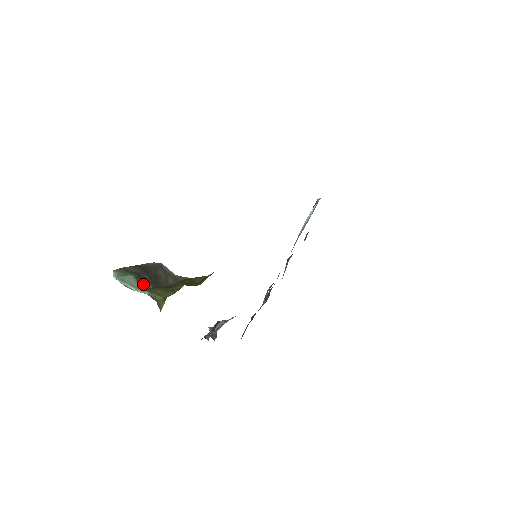
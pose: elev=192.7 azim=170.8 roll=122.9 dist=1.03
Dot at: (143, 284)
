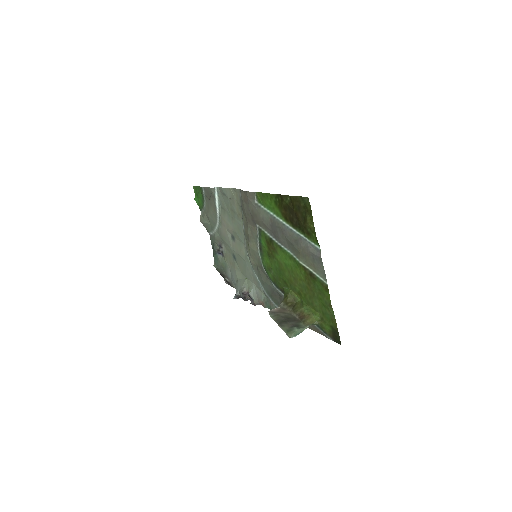
Dot at: (301, 326)
